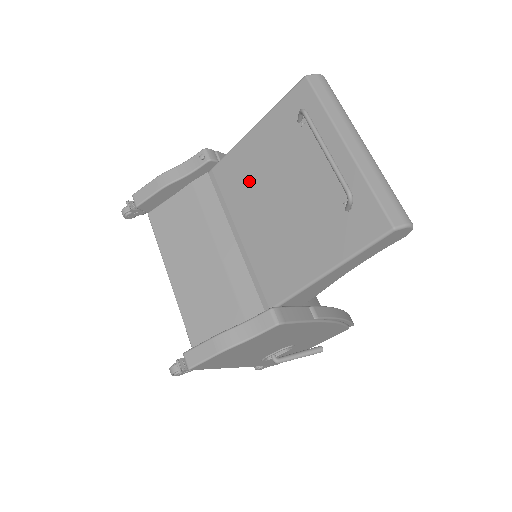
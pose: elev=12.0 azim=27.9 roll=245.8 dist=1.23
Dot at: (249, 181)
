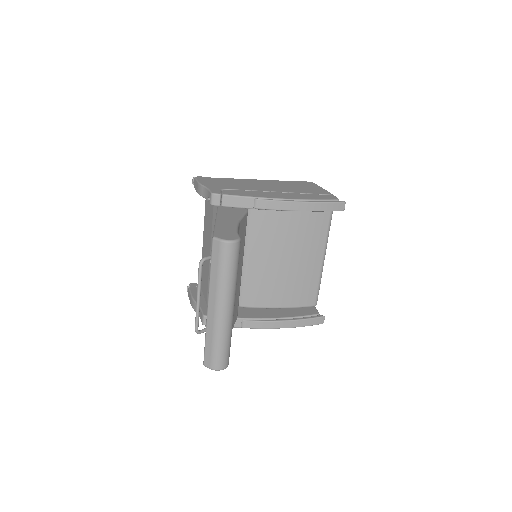
Dot at: occluded
